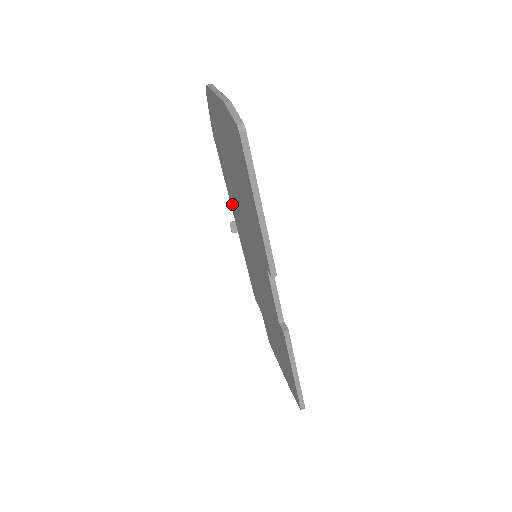
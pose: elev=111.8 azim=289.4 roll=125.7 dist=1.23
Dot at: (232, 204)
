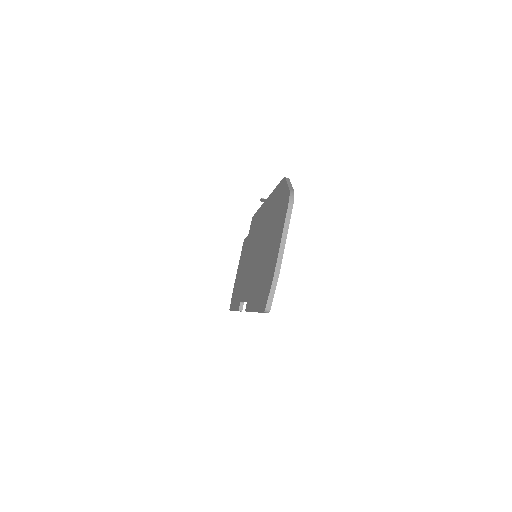
Dot at: (268, 204)
